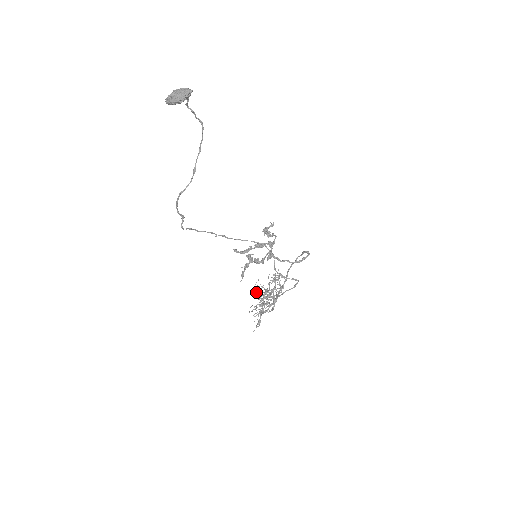
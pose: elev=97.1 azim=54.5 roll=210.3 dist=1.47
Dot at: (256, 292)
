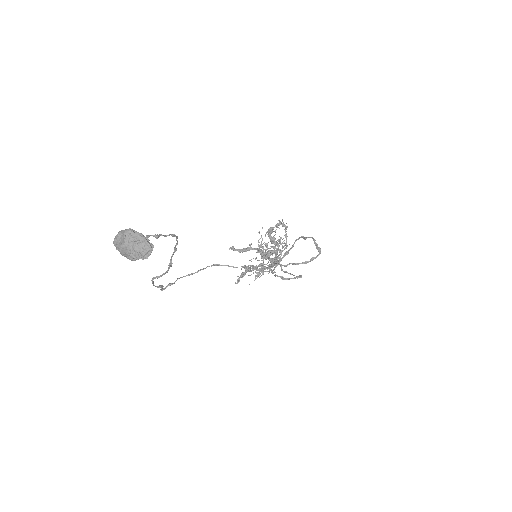
Dot at: (258, 246)
